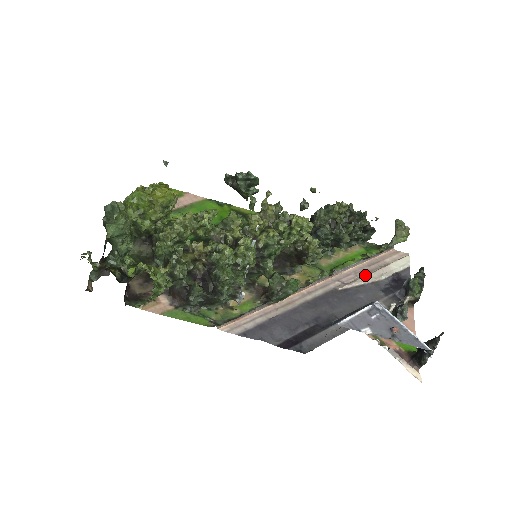
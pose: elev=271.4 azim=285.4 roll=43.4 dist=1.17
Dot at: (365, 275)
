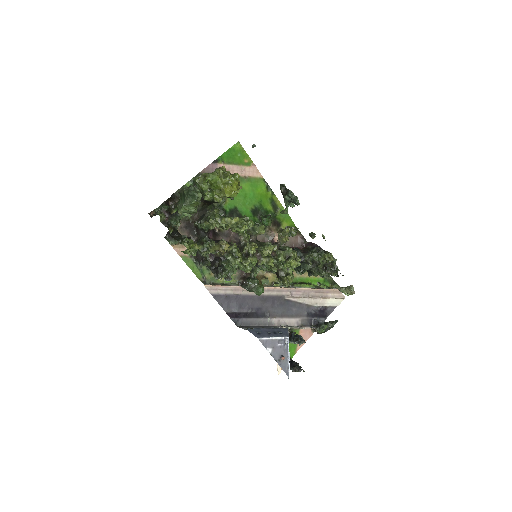
Dot at: (308, 297)
